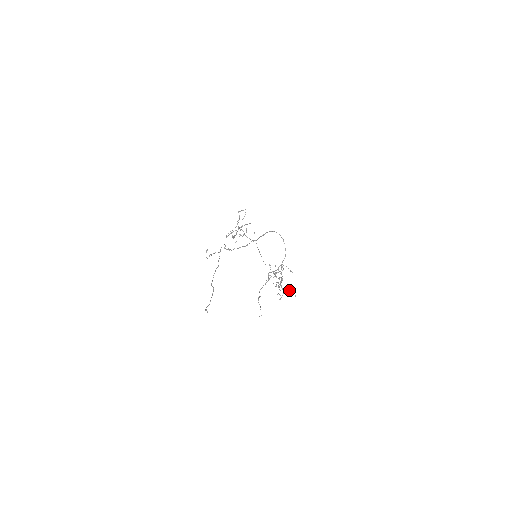
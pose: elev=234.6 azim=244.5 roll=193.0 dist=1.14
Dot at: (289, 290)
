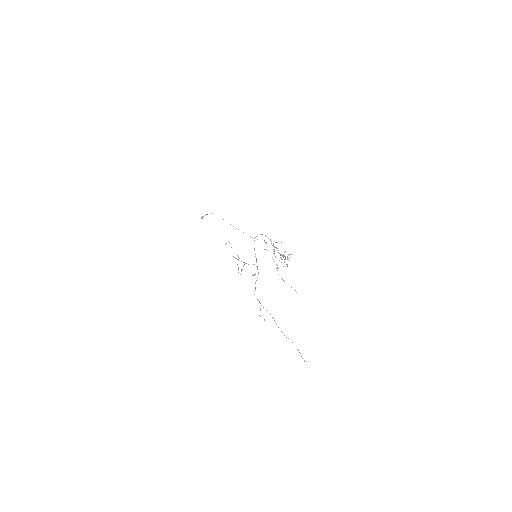
Dot at: occluded
